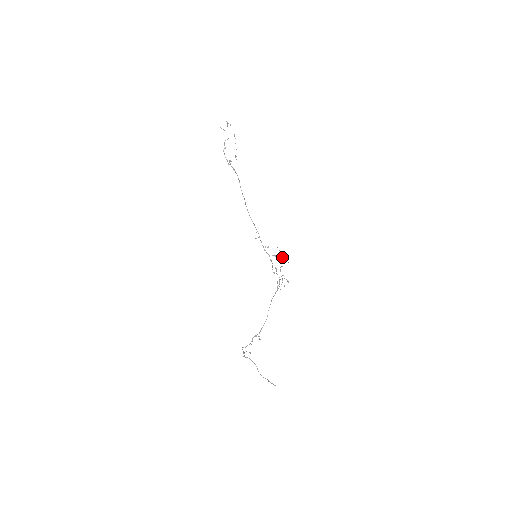
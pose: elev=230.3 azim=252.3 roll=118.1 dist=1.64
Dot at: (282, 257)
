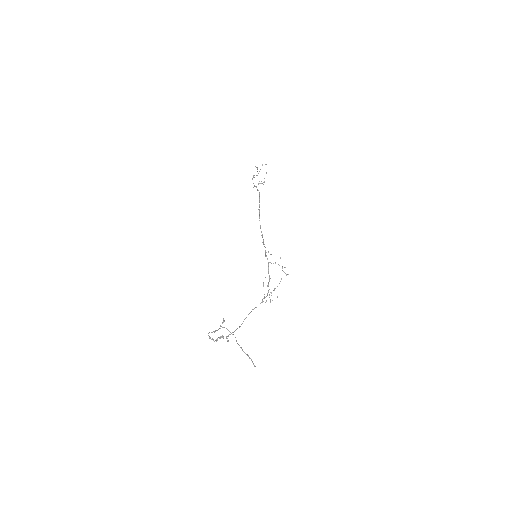
Dot at: (282, 267)
